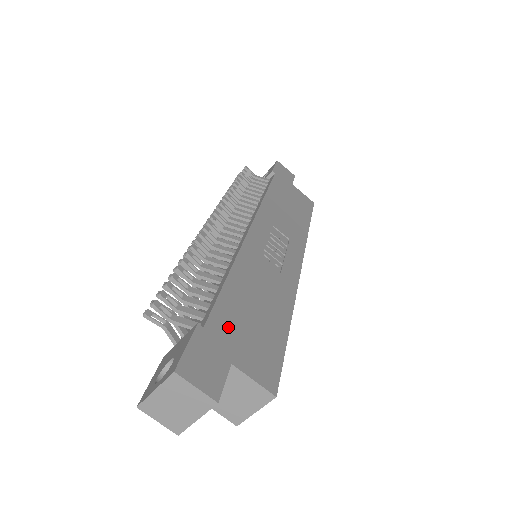
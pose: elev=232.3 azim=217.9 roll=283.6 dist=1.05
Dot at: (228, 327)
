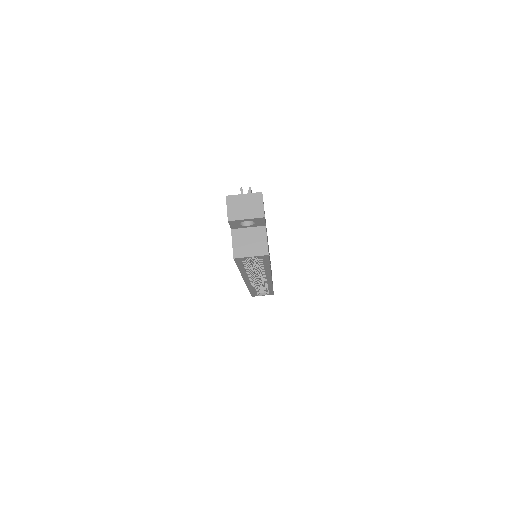
Dot at: occluded
